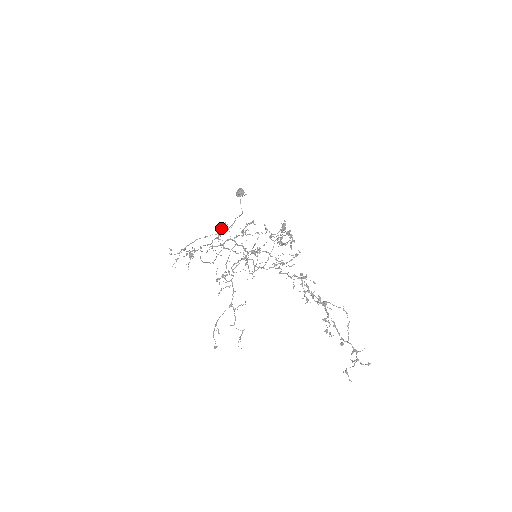
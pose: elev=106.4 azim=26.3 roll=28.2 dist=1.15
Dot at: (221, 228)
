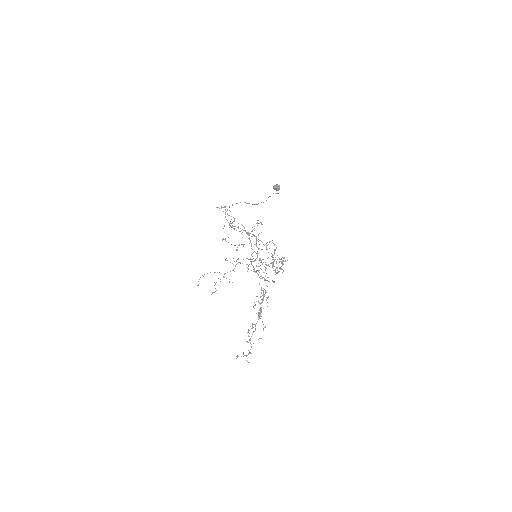
Dot at: occluded
